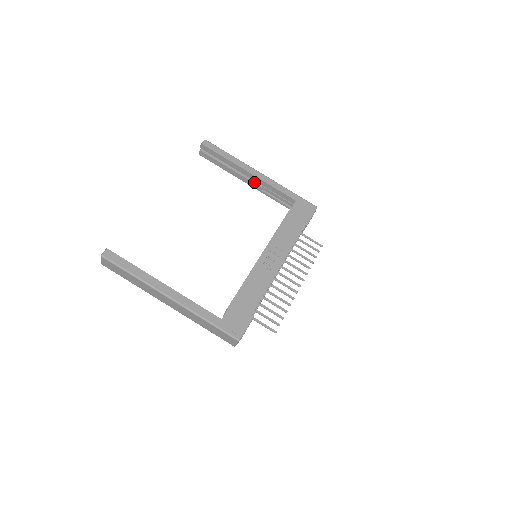
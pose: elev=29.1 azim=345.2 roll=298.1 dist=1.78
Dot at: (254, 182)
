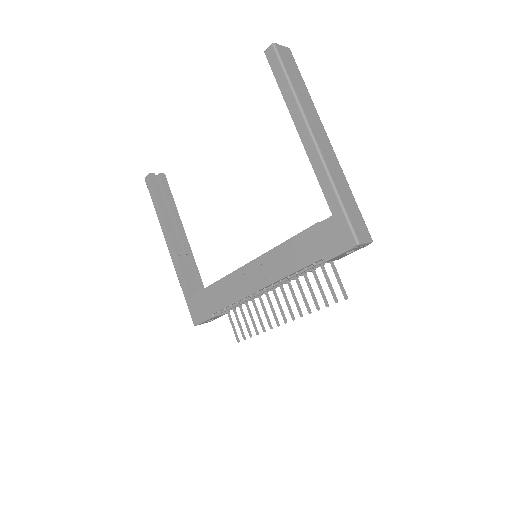
Dot at: occluded
